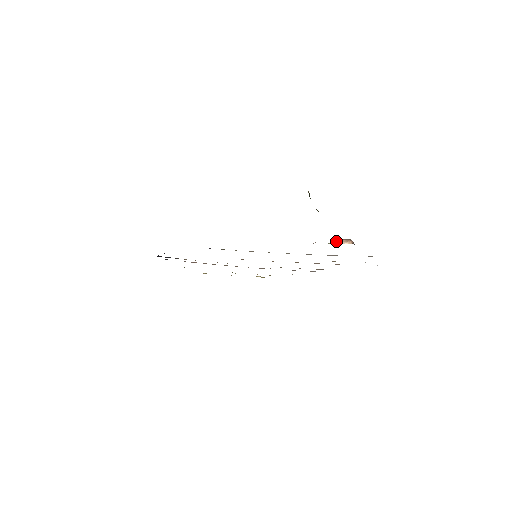
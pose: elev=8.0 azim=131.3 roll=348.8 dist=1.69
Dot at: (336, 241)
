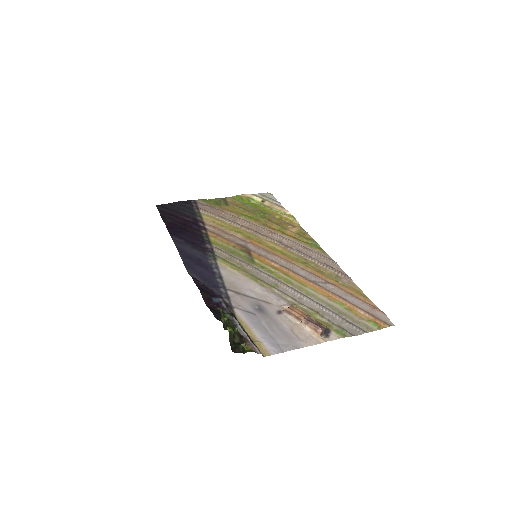
Dot at: (304, 323)
